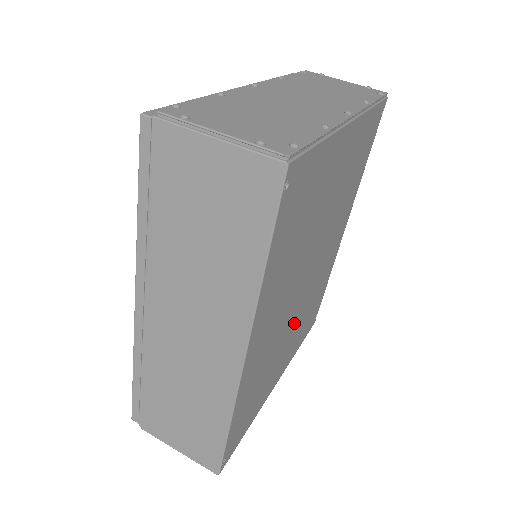
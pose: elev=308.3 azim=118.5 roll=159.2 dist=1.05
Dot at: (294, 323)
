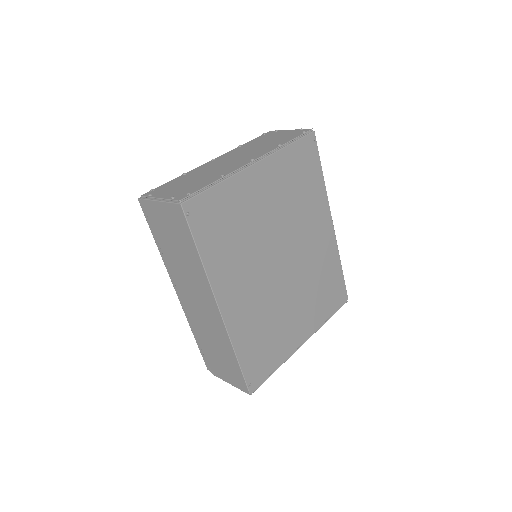
Dot at: (292, 295)
